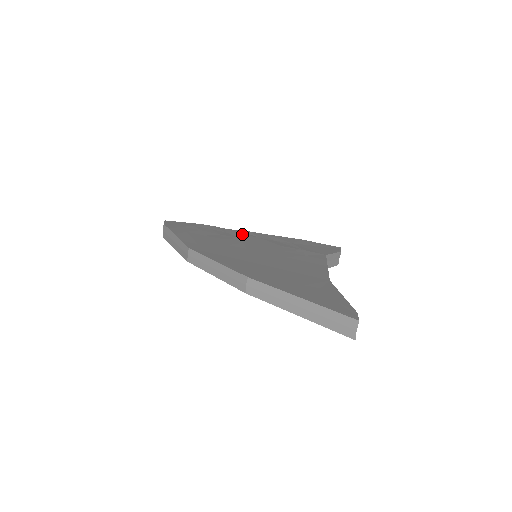
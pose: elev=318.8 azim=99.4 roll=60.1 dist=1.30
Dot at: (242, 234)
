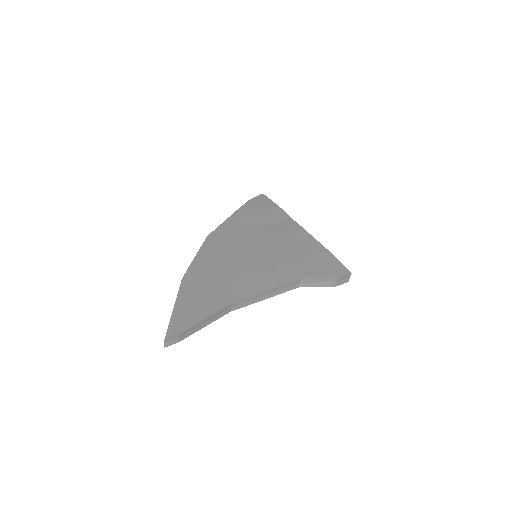
Dot at: (285, 229)
